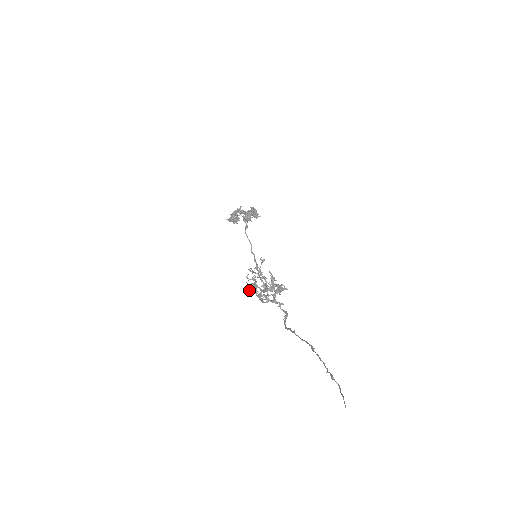
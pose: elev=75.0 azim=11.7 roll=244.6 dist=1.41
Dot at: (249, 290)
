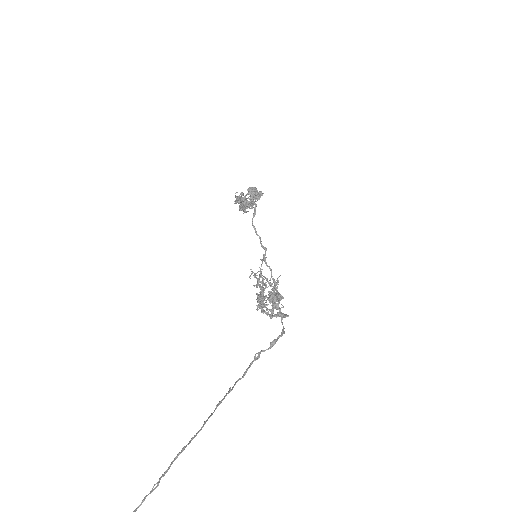
Dot at: occluded
